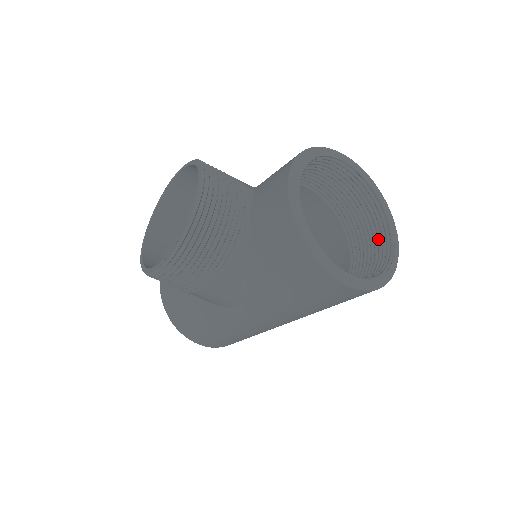
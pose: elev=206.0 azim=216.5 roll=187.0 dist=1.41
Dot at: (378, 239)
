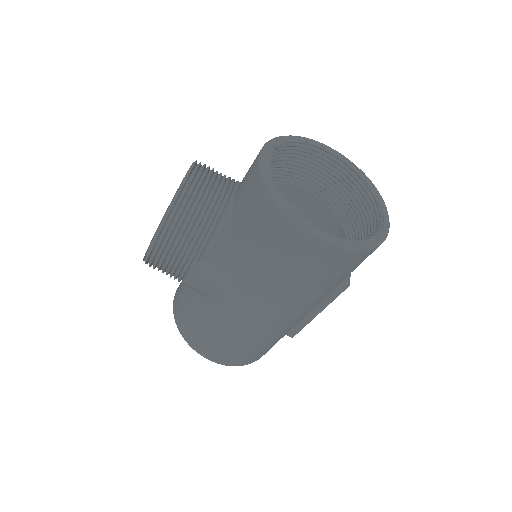
Dot at: (370, 222)
